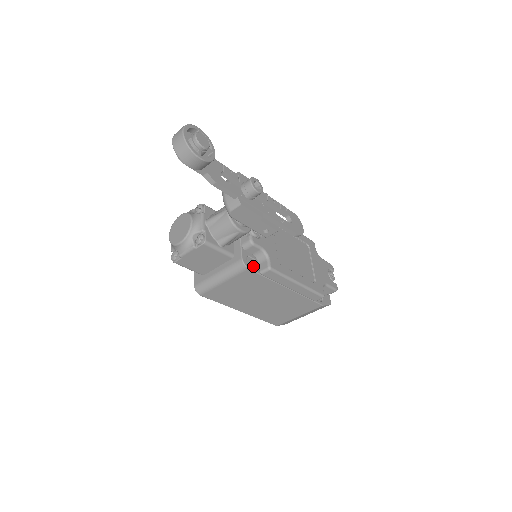
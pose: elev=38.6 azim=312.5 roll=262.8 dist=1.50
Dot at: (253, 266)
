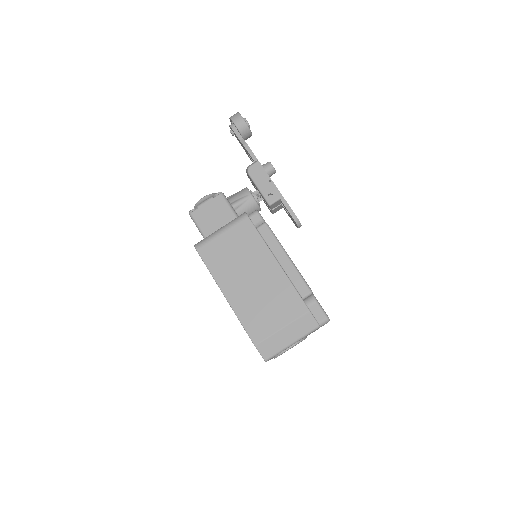
Dot at: occluded
